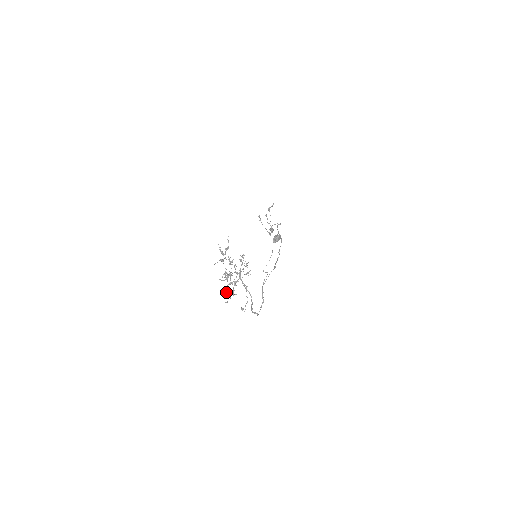
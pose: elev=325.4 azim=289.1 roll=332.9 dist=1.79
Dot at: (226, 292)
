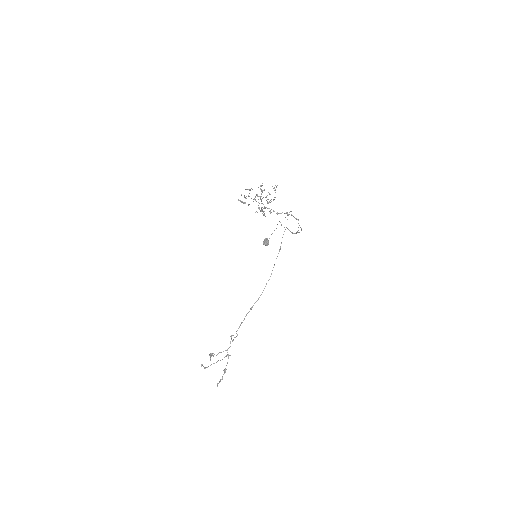
Dot at: occluded
